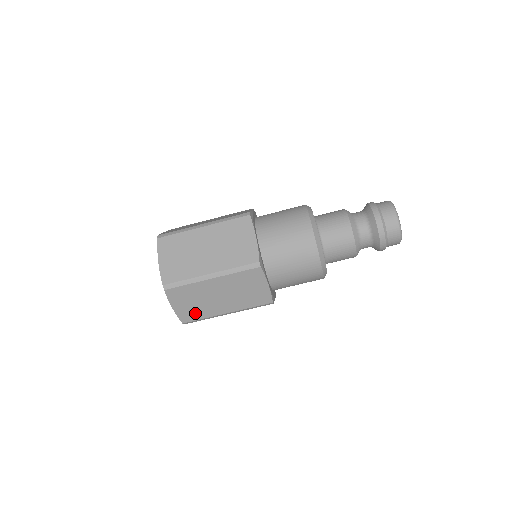
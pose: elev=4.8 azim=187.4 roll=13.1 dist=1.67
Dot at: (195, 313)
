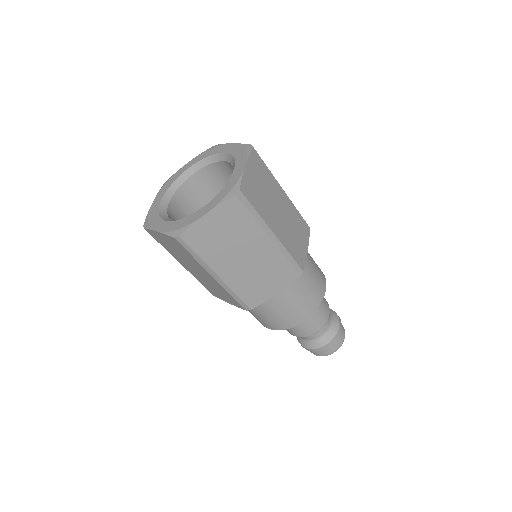
Dot at: (205, 243)
